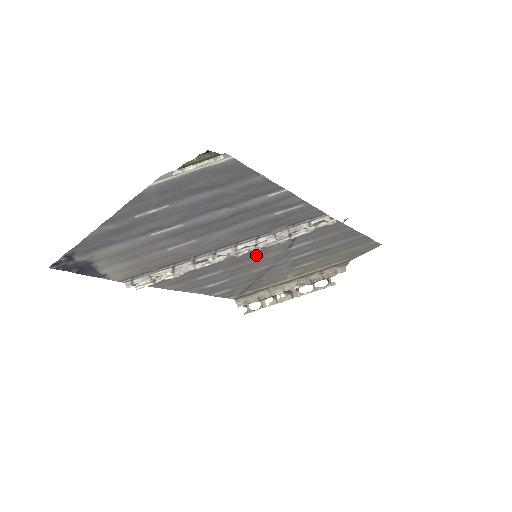
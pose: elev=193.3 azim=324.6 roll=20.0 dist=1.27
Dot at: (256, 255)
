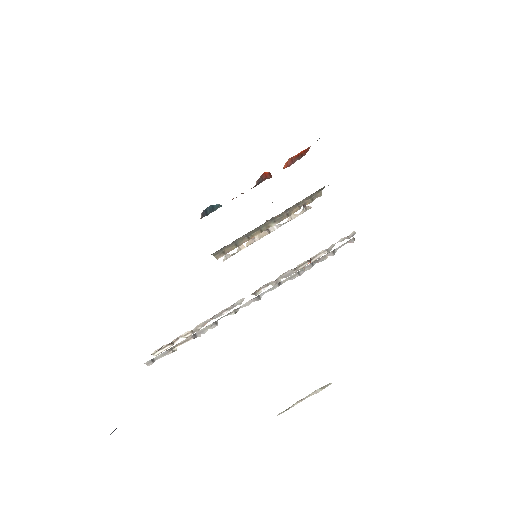
Dot at: occluded
